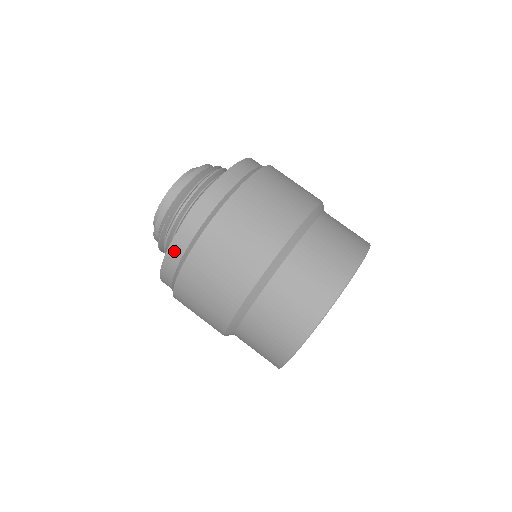
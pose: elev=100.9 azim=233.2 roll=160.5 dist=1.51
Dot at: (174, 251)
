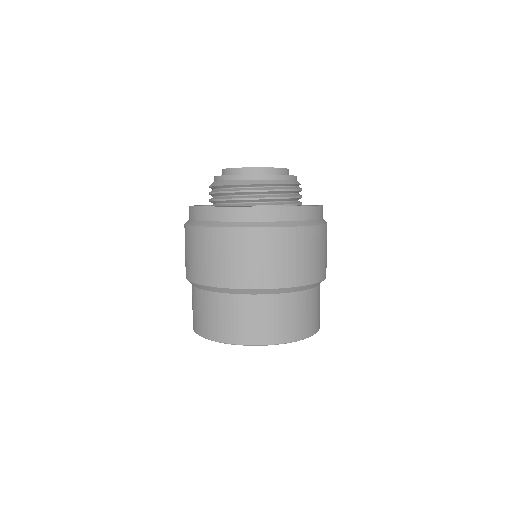
Dot at: (196, 212)
